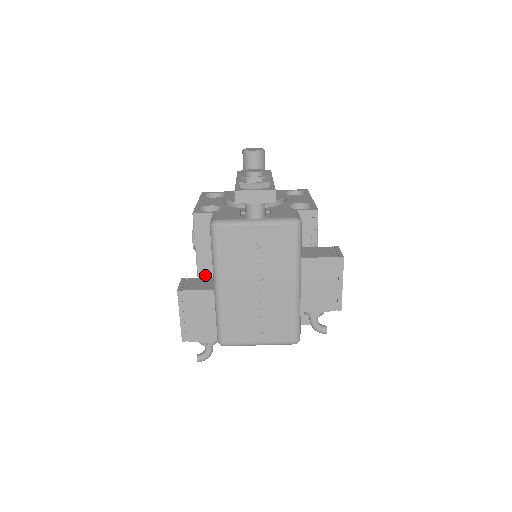
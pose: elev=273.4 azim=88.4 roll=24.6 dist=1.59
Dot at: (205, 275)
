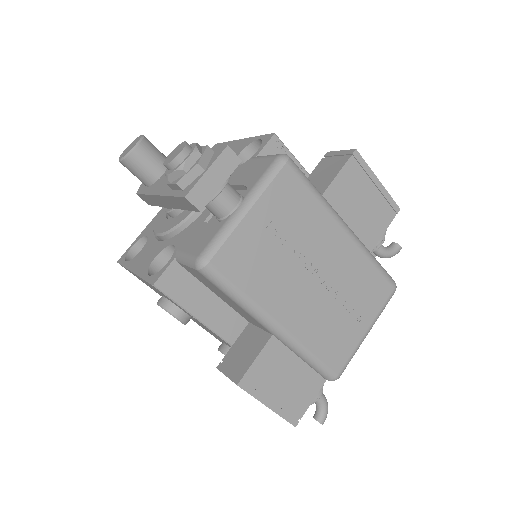
Dot at: (236, 334)
